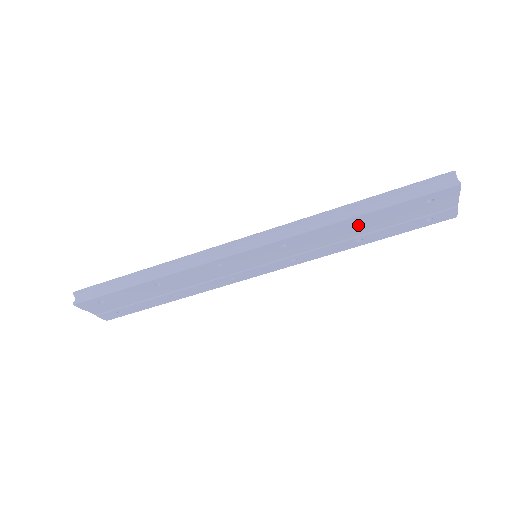
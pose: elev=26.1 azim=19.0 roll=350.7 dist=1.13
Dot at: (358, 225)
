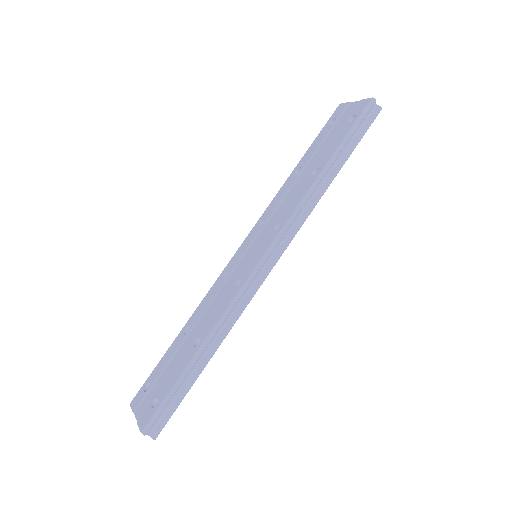
Dot at: occluded
